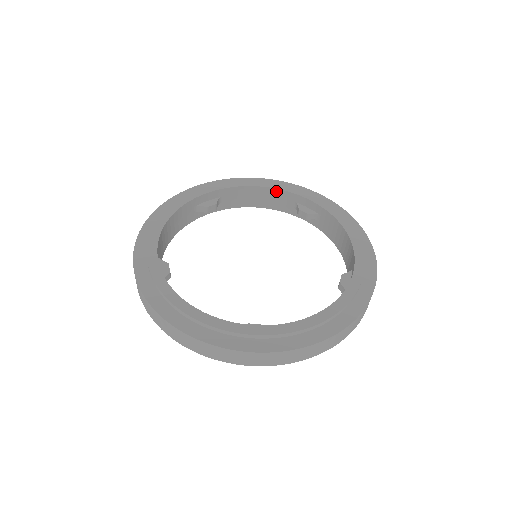
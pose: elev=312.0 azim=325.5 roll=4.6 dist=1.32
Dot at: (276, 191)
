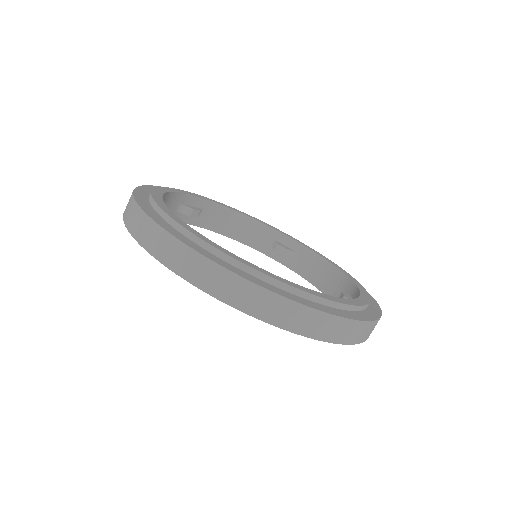
Dot at: (256, 223)
